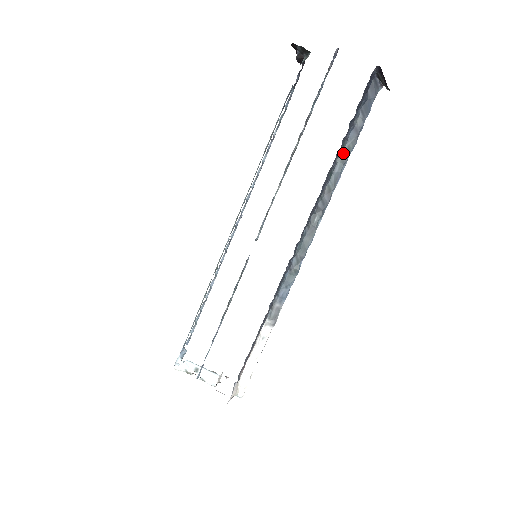
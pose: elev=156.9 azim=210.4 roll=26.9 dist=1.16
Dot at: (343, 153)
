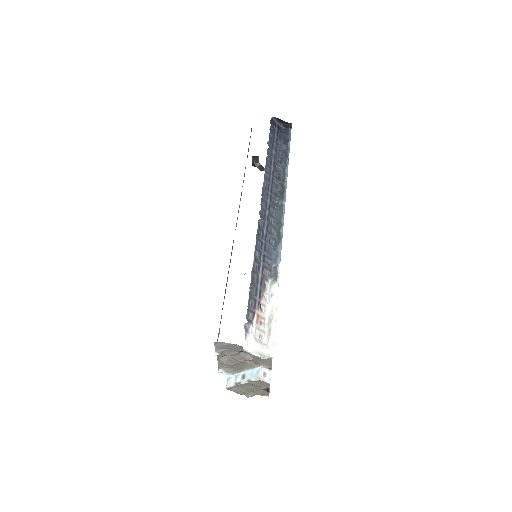
Dot at: (282, 165)
